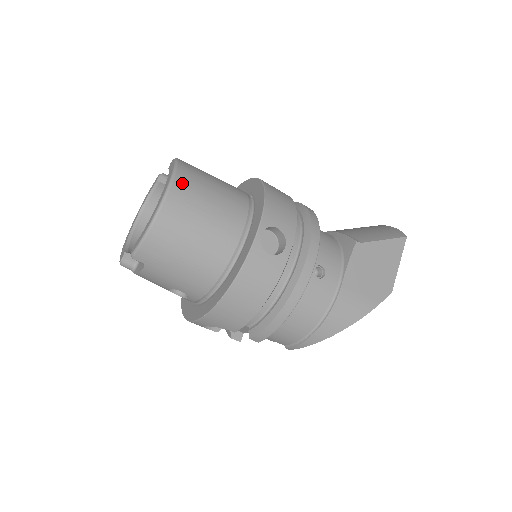
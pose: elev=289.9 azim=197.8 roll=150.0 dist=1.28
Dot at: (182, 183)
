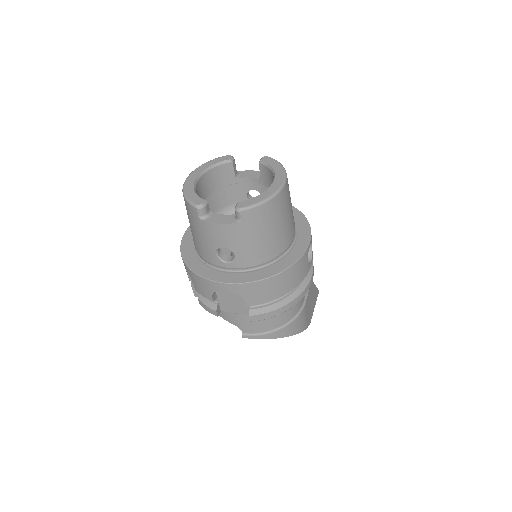
Dot at: occluded
